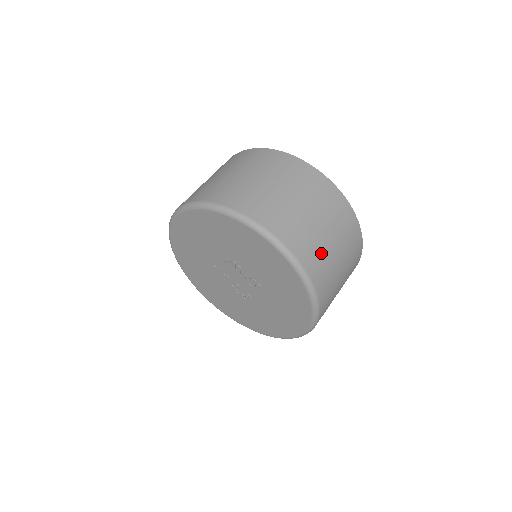
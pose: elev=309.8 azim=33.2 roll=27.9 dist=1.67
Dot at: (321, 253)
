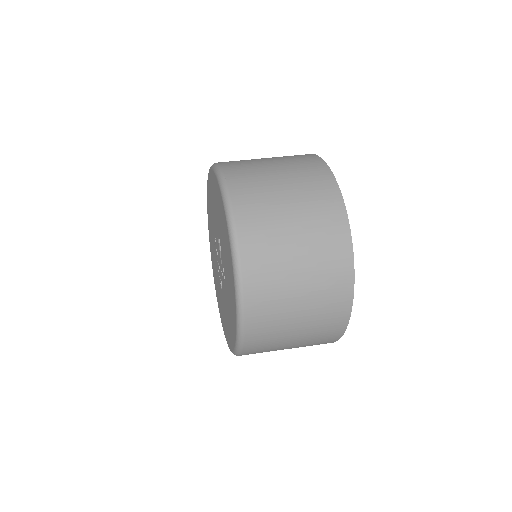
Dot at: (276, 285)
